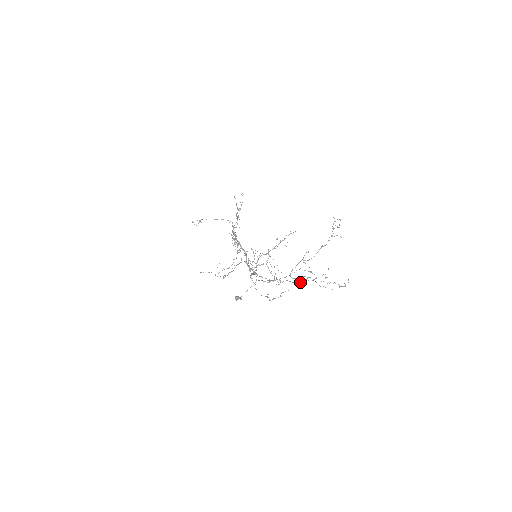
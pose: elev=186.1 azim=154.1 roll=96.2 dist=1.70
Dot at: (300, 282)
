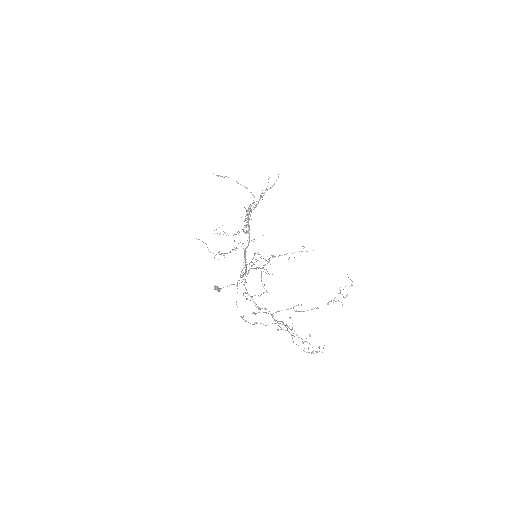
Dot at: (279, 323)
